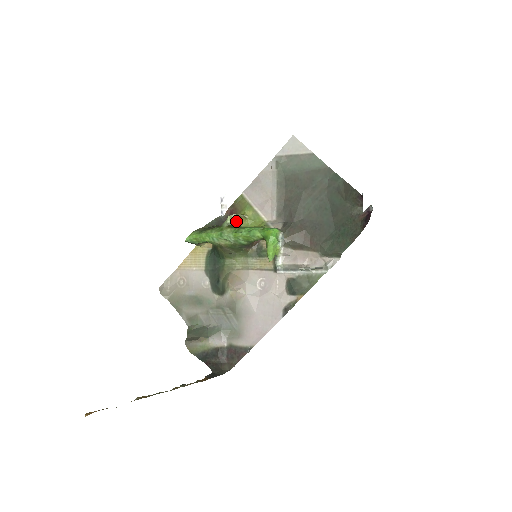
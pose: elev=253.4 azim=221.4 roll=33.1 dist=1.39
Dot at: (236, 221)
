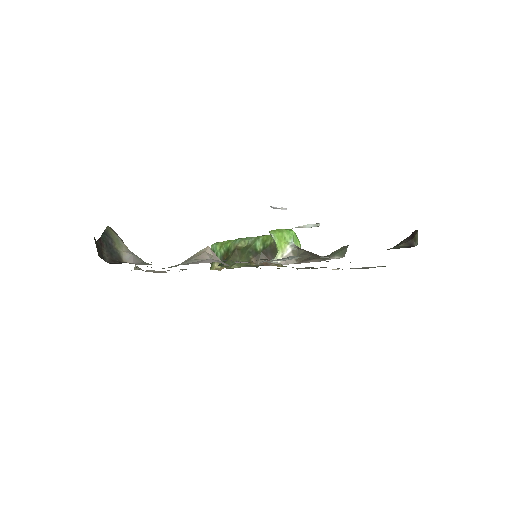
Dot at: occluded
